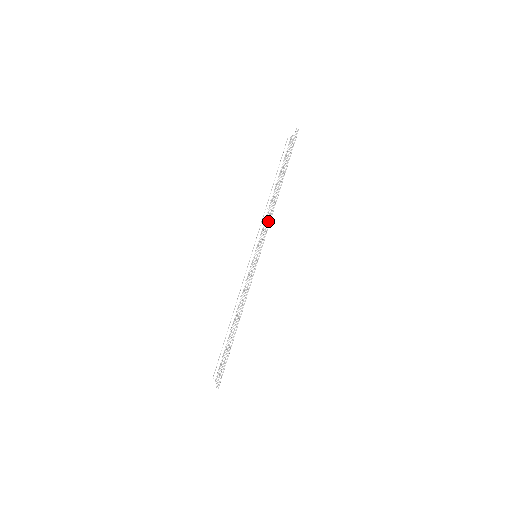
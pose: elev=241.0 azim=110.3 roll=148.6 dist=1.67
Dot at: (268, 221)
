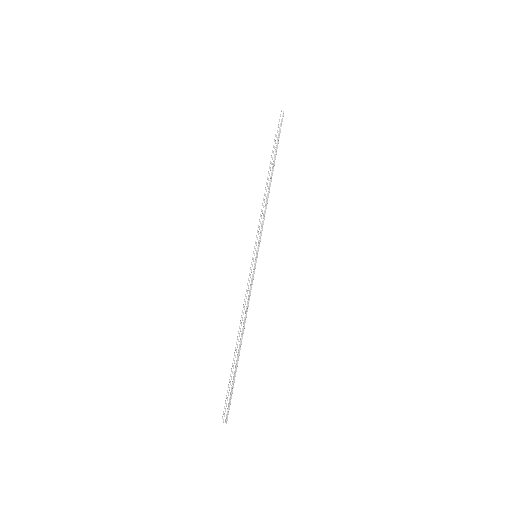
Dot at: (264, 213)
